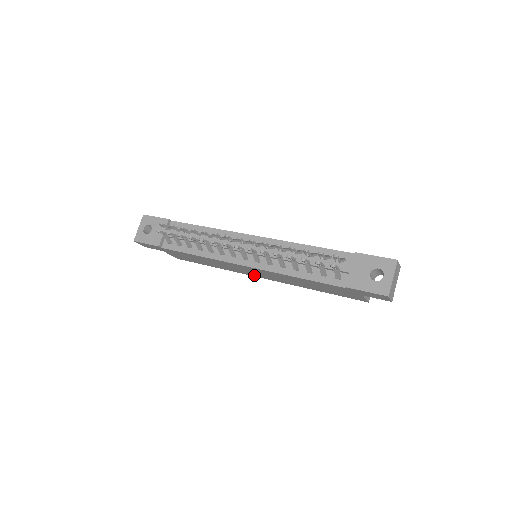
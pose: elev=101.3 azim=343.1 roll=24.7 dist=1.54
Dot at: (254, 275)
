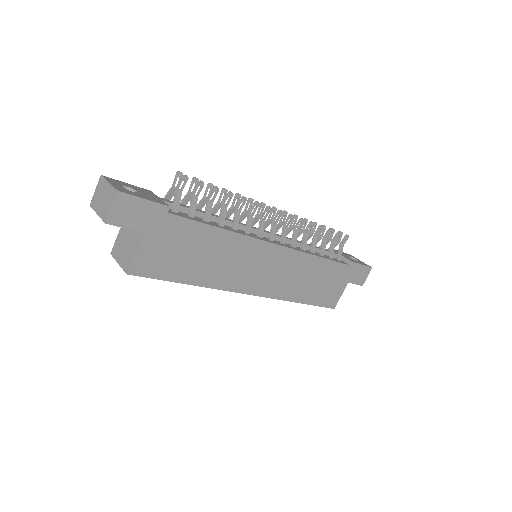
Dot at: (249, 287)
